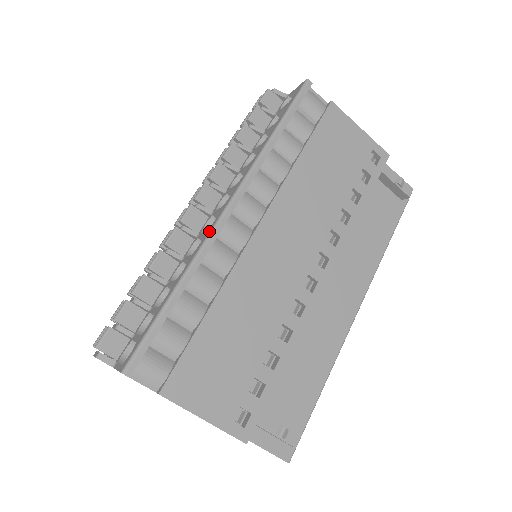
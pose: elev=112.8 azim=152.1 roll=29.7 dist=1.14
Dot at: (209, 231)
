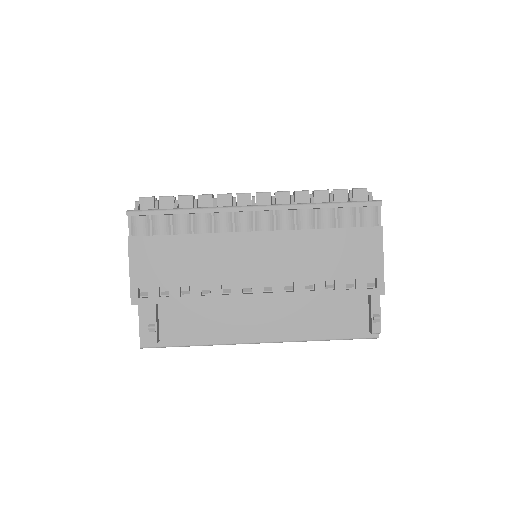
Dot at: (232, 206)
